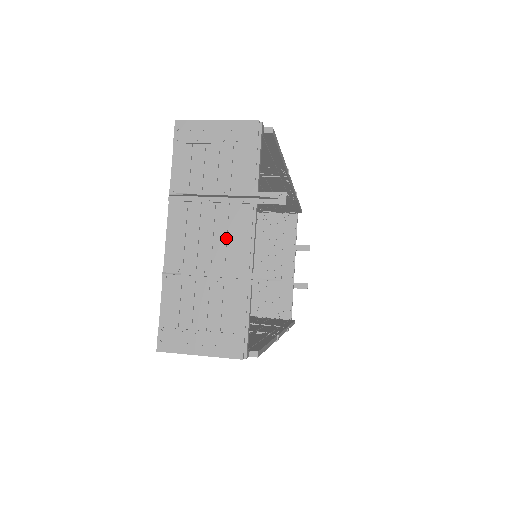
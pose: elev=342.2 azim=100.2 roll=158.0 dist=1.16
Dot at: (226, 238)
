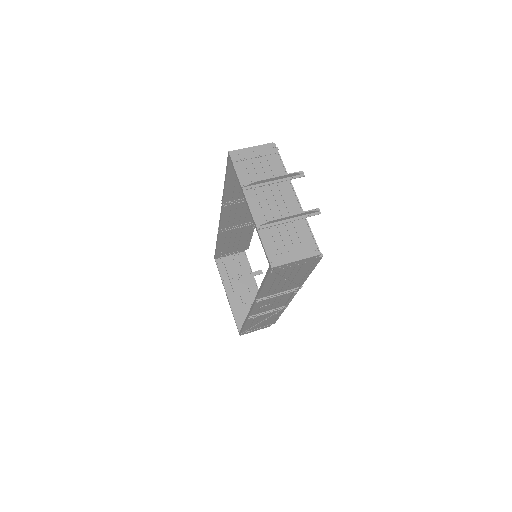
Dot at: (282, 200)
